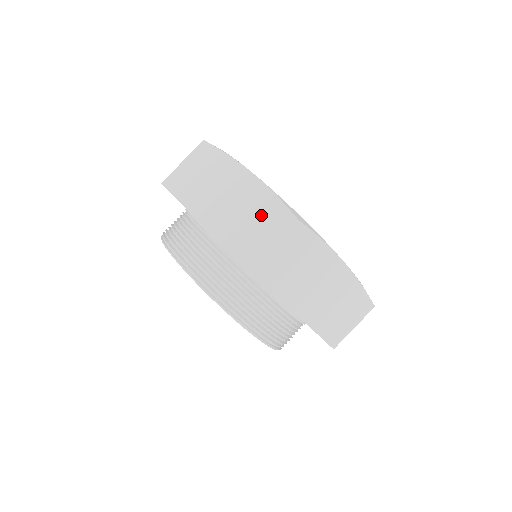
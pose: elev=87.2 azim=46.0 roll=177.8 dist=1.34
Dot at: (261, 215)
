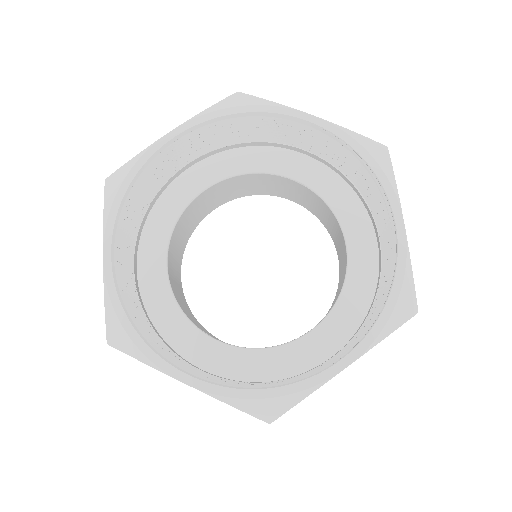
Dot at: occluded
